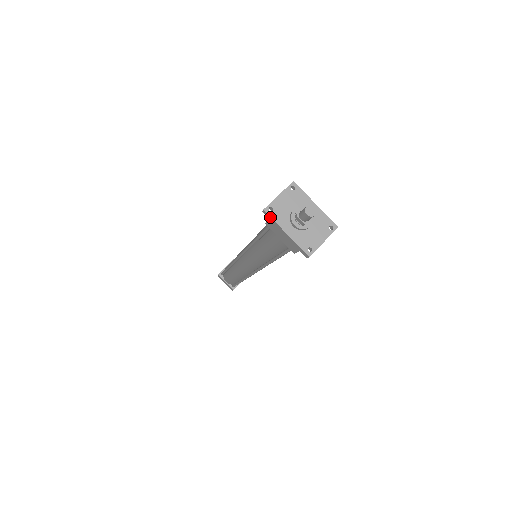
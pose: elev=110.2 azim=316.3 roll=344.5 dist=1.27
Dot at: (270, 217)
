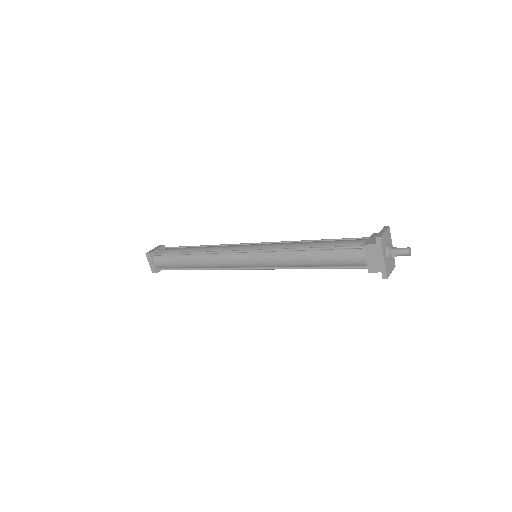
Dot at: (381, 244)
